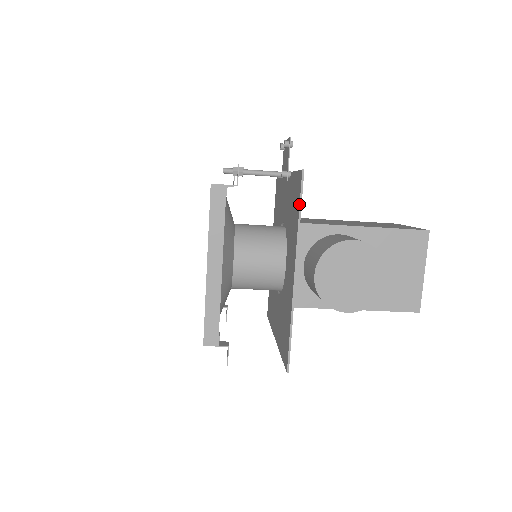
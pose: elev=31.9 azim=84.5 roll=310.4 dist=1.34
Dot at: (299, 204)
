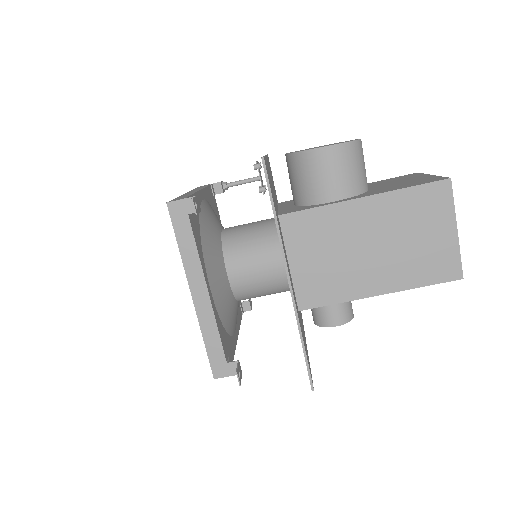
Dot at: occluded
